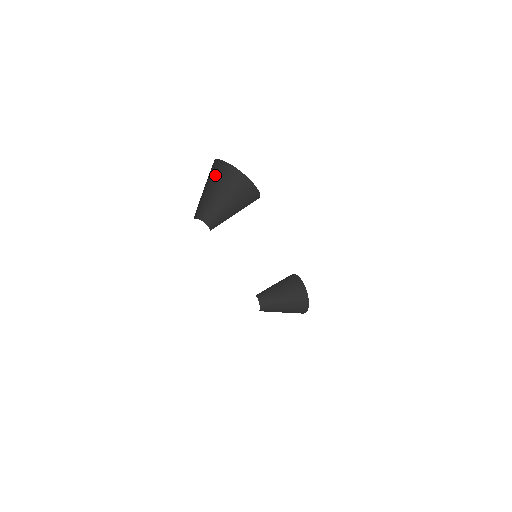
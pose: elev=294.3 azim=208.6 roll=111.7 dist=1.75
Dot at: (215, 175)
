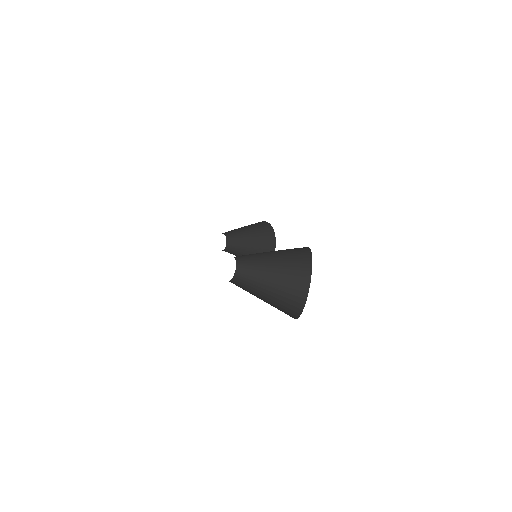
Dot at: occluded
